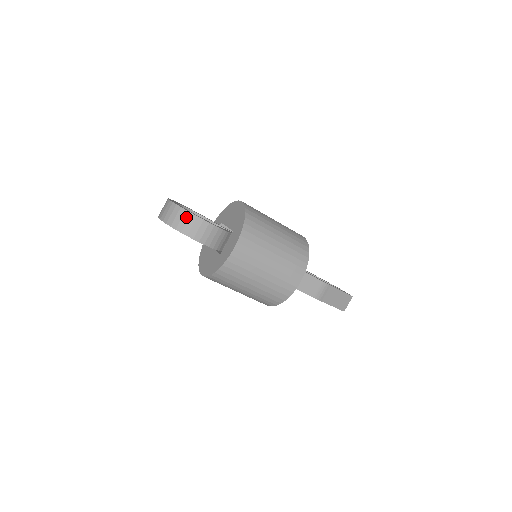
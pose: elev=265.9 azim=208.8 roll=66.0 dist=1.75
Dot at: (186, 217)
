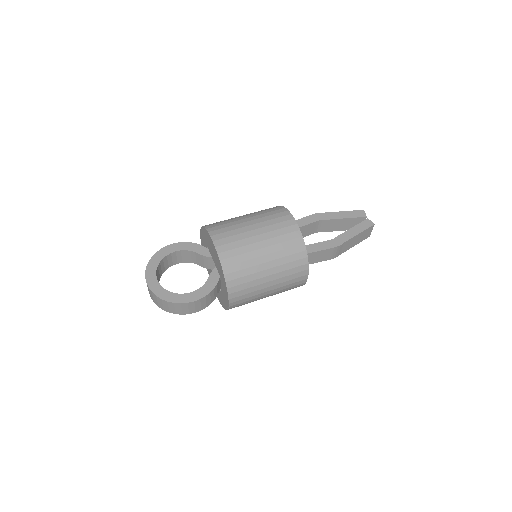
Dot at: (171, 306)
